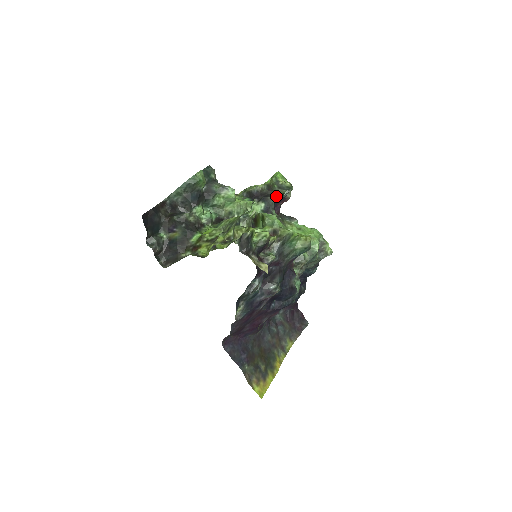
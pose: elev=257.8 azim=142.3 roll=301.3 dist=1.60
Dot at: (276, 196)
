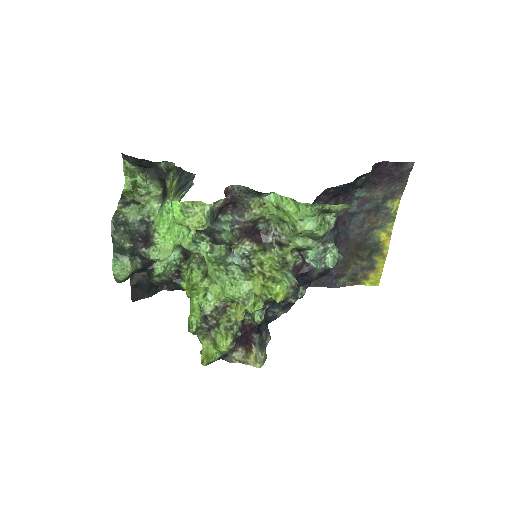
Dot at: occluded
